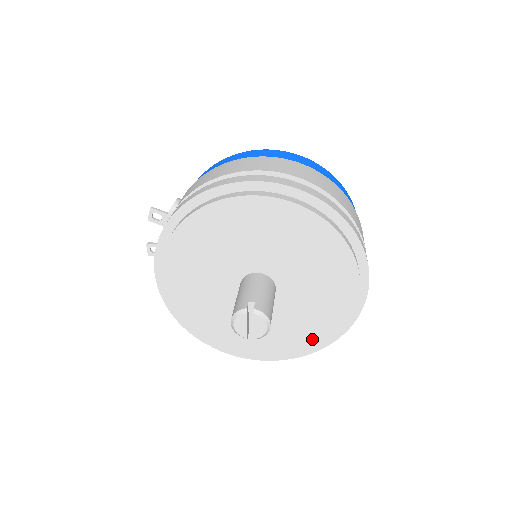
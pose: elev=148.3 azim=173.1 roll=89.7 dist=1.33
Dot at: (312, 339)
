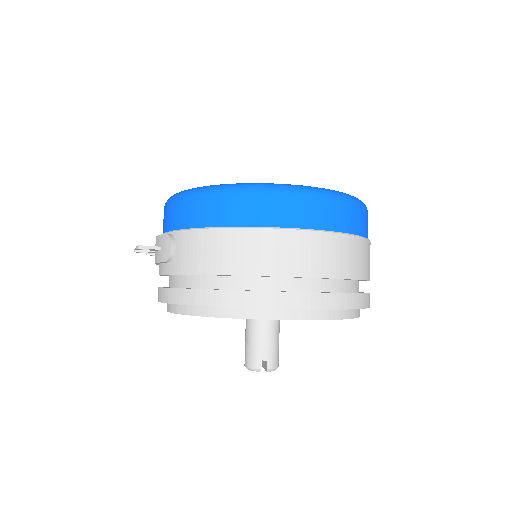
Dot at: occluded
